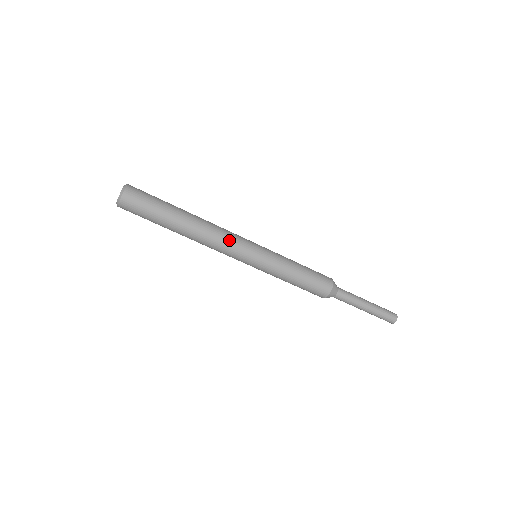
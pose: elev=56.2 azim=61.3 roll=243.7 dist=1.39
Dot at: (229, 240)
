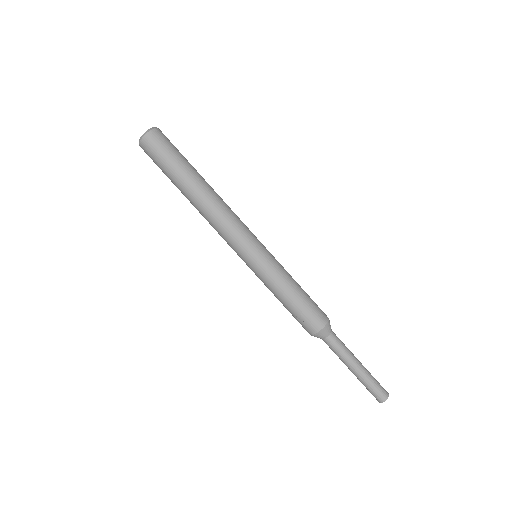
Dot at: (239, 219)
